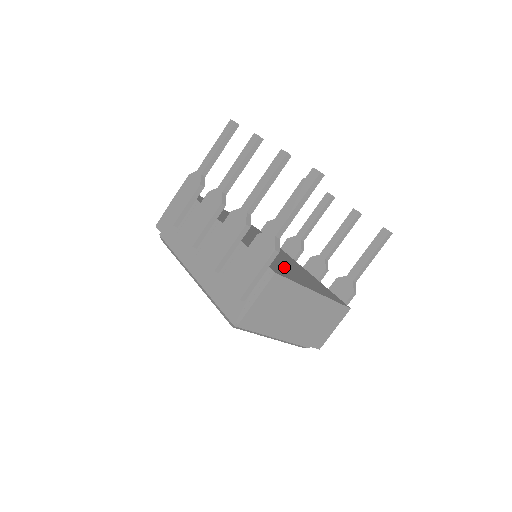
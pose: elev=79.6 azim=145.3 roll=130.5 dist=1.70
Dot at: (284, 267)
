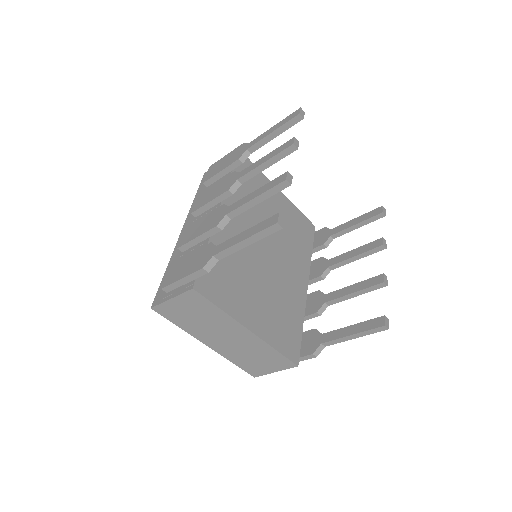
Dot at: (243, 286)
